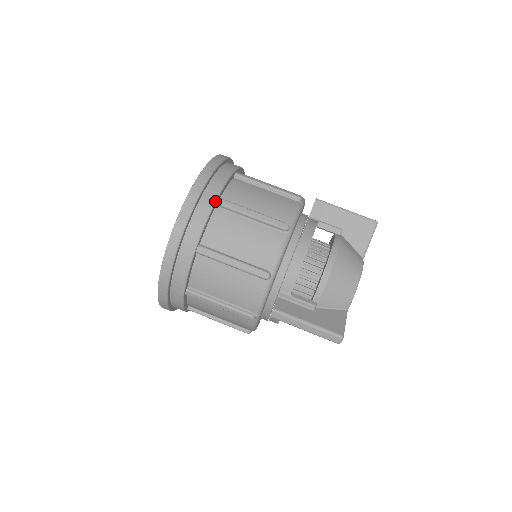
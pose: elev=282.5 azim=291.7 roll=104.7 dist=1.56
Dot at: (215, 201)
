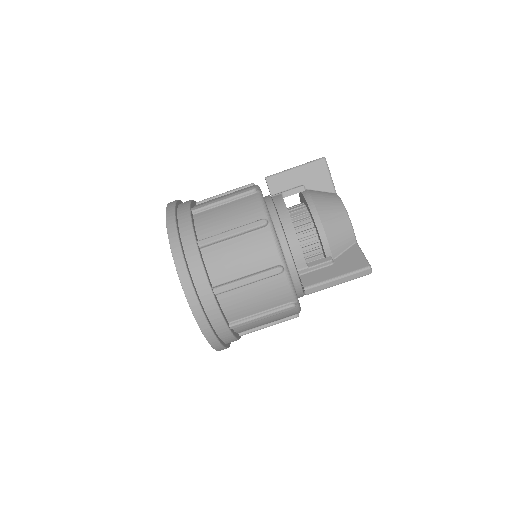
Dot at: (197, 247)
